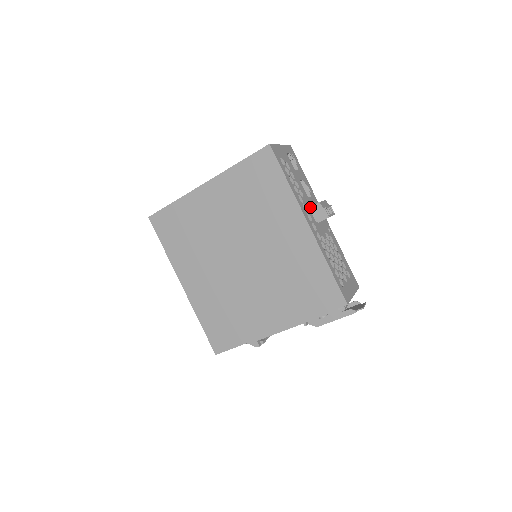
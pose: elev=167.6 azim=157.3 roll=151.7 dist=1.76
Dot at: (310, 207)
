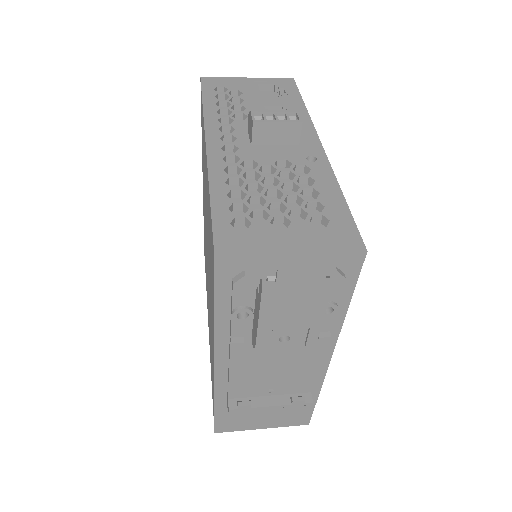
Dot at: (248, 128)
